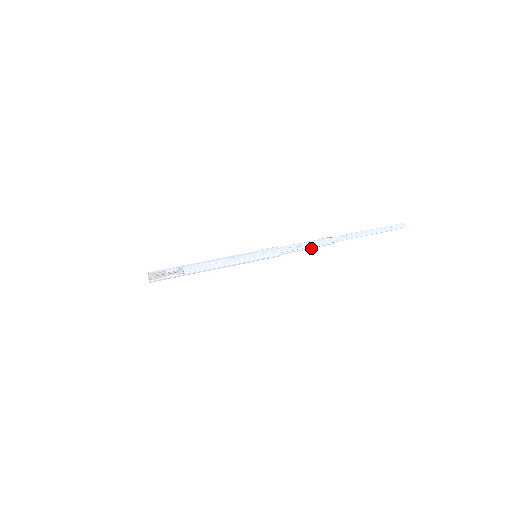
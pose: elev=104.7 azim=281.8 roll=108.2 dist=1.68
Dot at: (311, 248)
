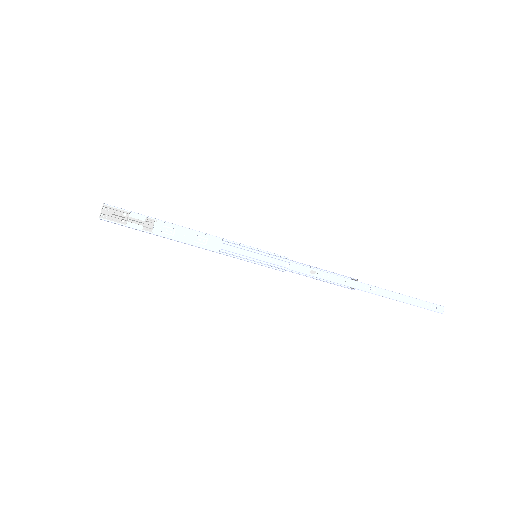
Dot at: (326, 281)
